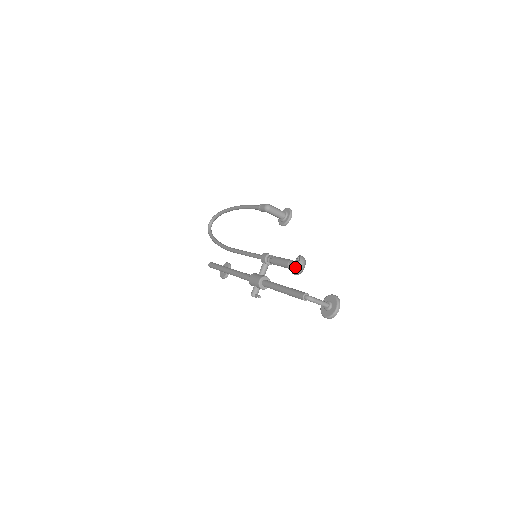
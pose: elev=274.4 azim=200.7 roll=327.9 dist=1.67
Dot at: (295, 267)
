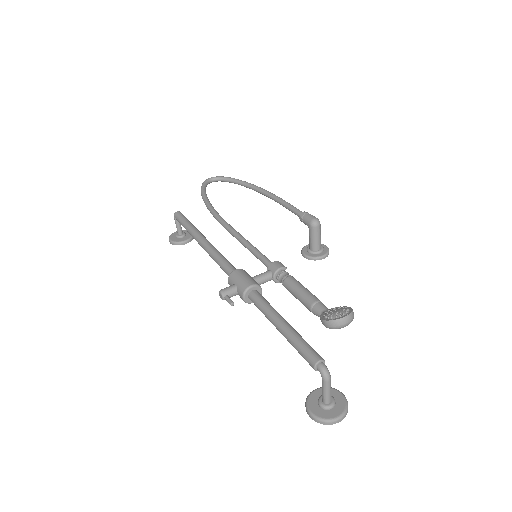
Dot at: (337, 315)
